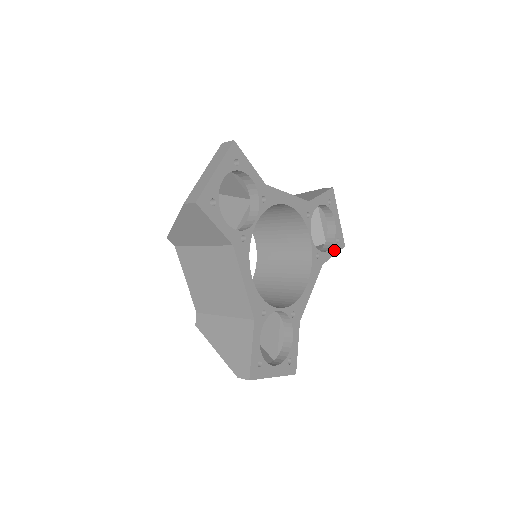
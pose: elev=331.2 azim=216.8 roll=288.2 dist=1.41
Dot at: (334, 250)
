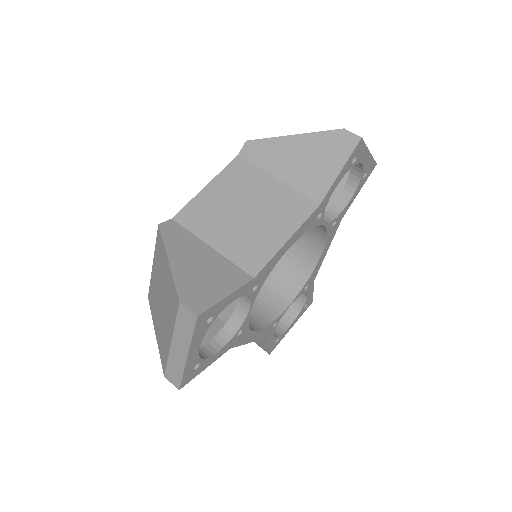
Dot at: (271, 343)
